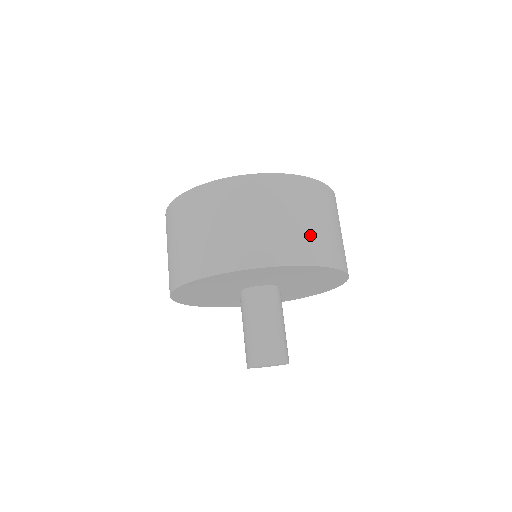
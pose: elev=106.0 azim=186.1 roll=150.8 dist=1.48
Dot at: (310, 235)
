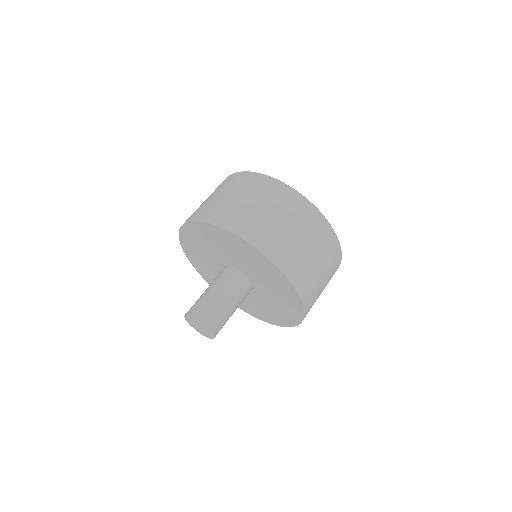
Dot at: (317, 296)
